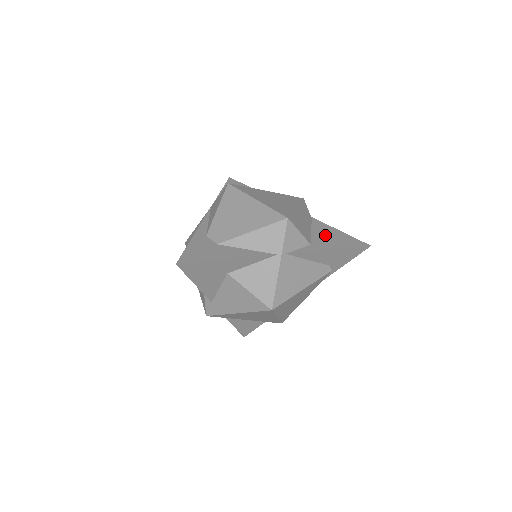
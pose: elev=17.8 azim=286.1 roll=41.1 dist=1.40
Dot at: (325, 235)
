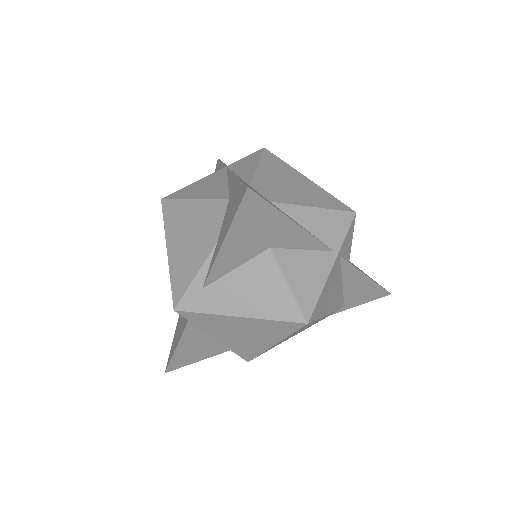
Dot at: occluded
